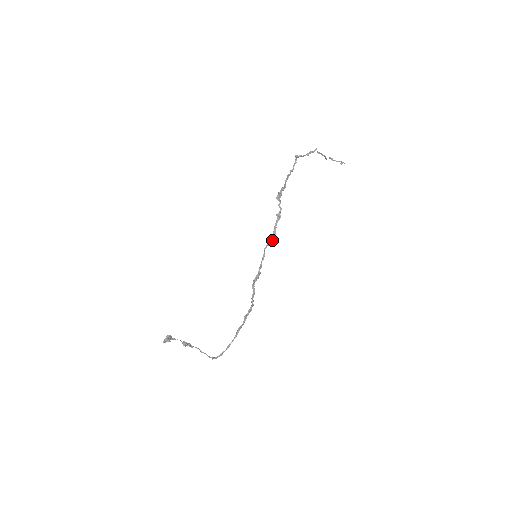
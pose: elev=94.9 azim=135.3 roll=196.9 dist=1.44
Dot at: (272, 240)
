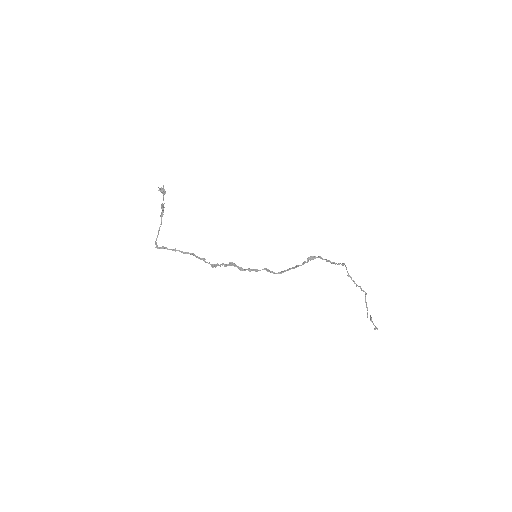
Dot at: (275, 273)
